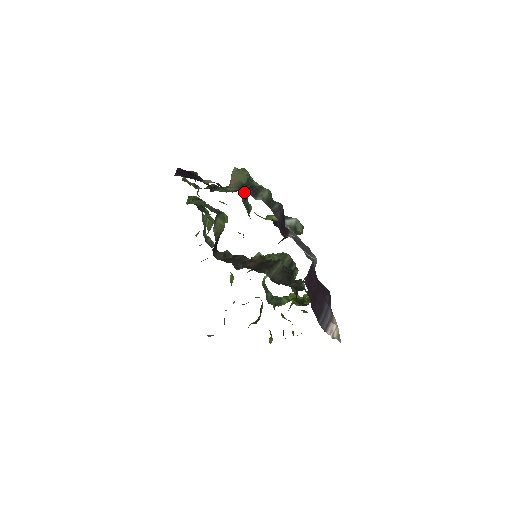
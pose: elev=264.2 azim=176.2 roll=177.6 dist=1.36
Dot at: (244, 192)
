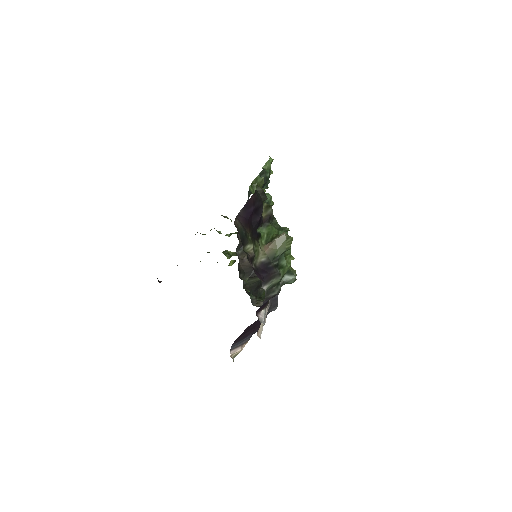
Dot at: (286, 230)
